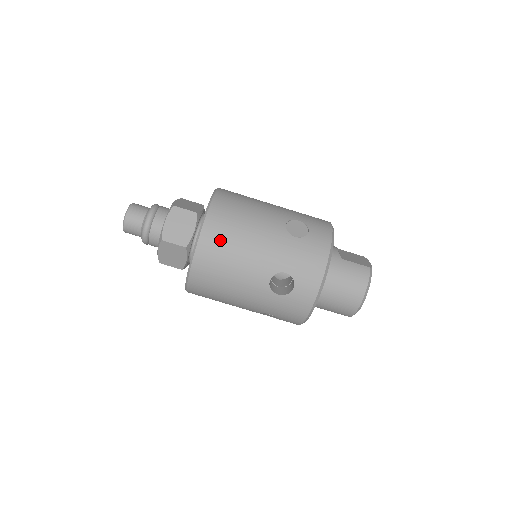
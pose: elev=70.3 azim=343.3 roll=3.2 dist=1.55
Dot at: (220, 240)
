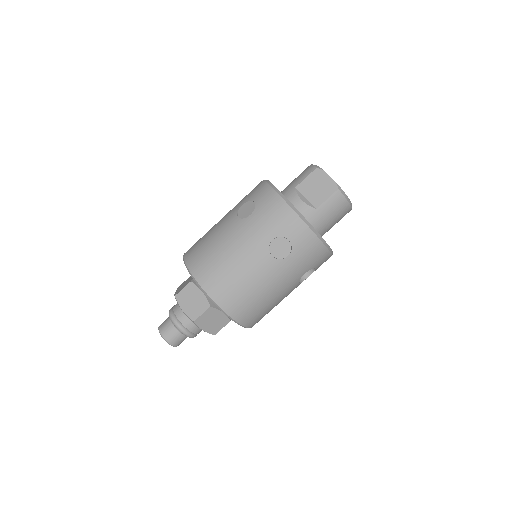
Dot at: (253, 312)
